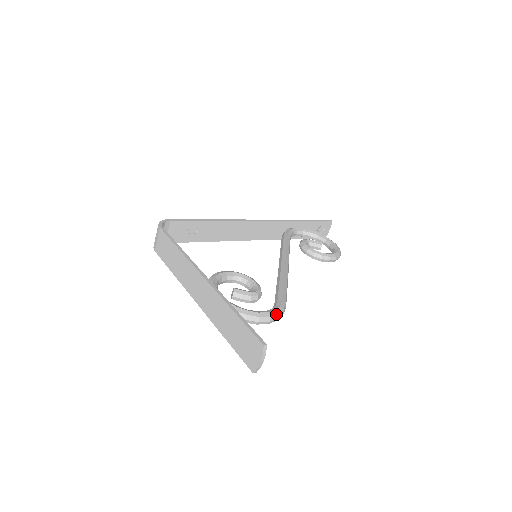
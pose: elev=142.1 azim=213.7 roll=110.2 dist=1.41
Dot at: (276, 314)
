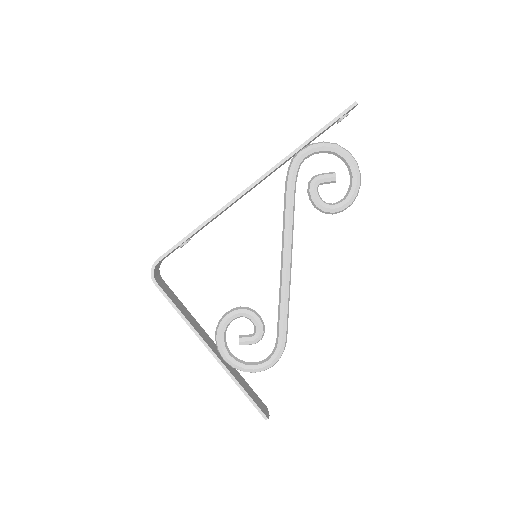
Dot at: (277, 361)
